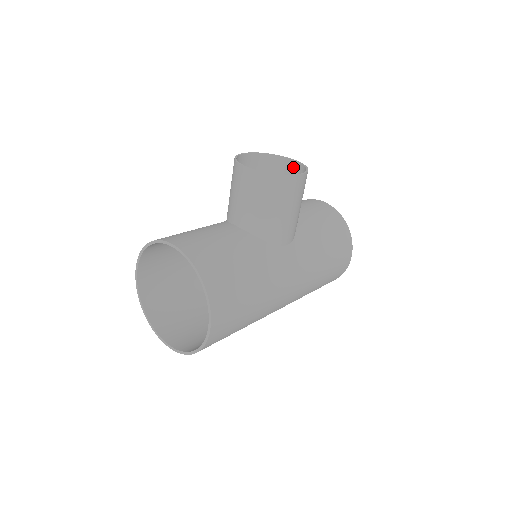
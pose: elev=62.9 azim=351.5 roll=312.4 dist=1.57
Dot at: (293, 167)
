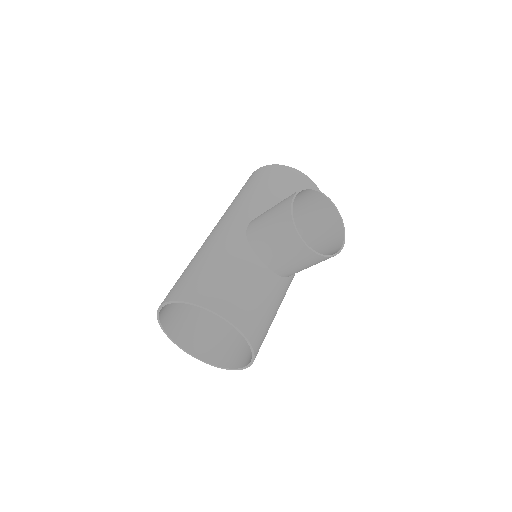
Dot at: (326, 204)
